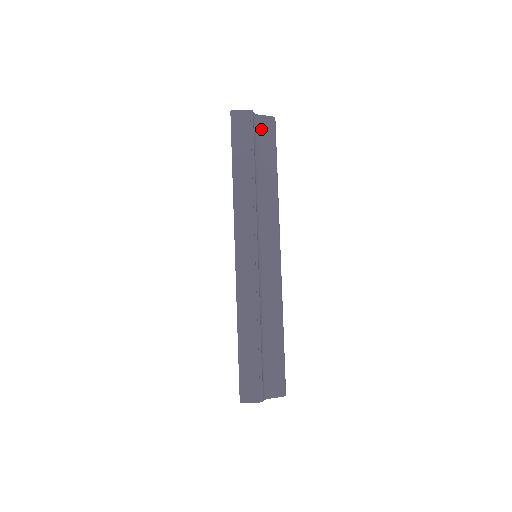
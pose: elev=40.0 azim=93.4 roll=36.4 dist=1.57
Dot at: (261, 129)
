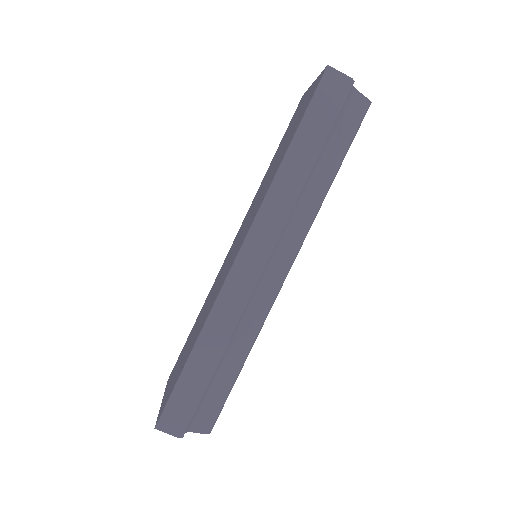
Dot at: (349, 109)
